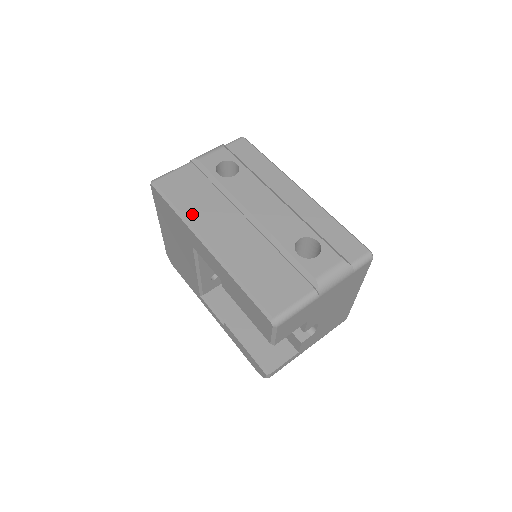
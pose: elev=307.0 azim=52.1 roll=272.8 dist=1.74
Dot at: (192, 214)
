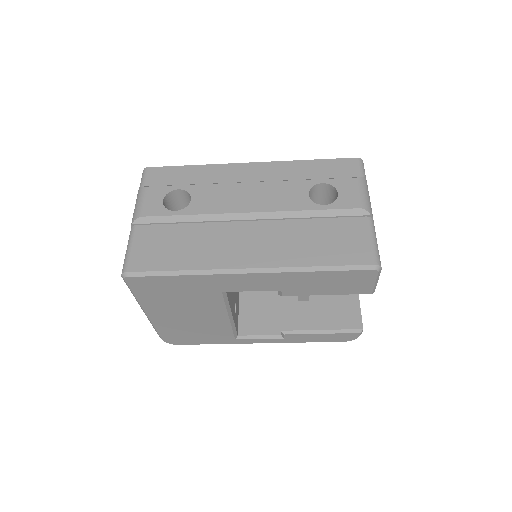
Dot at: (201, 261)
